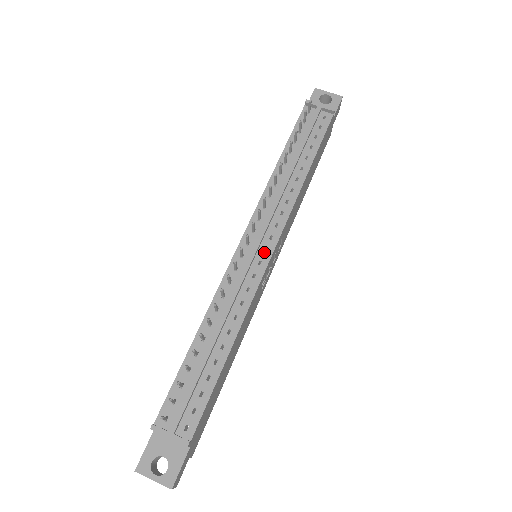
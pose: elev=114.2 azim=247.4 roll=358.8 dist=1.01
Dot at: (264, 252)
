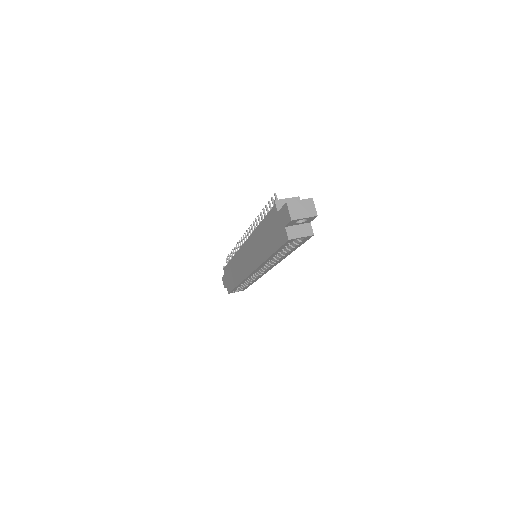
Dot at: occluded
